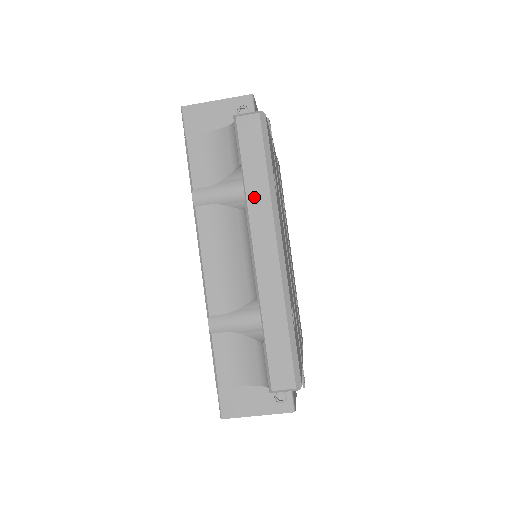
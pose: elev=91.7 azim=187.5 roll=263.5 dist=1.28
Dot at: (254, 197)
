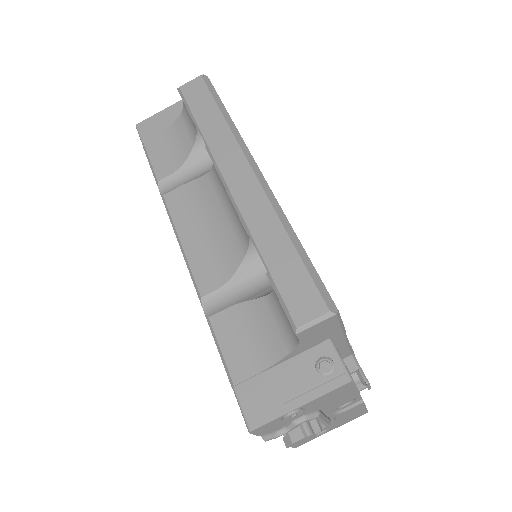
Dot at: (213, 137)
